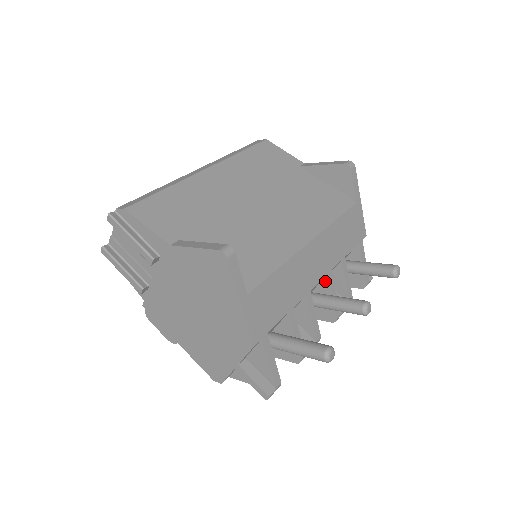
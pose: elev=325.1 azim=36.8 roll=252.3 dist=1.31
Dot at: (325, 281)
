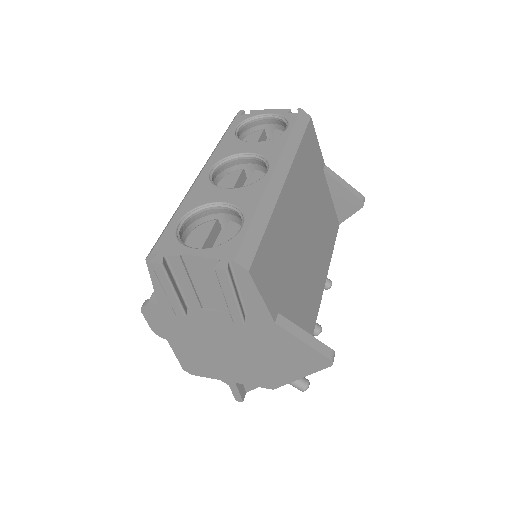
Dot at: occluded
